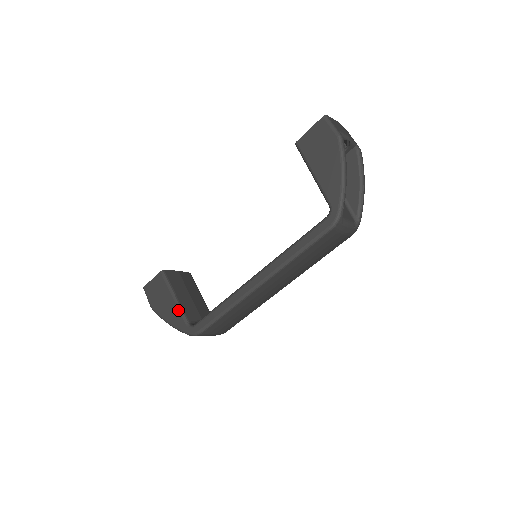
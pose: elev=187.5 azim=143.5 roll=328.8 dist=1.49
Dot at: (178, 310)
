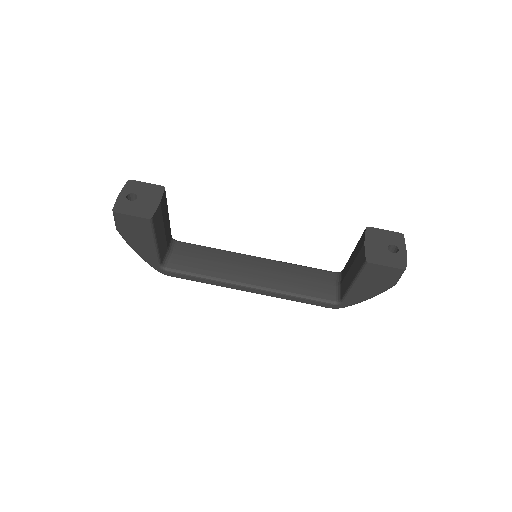
Dot at: (155, 254)
